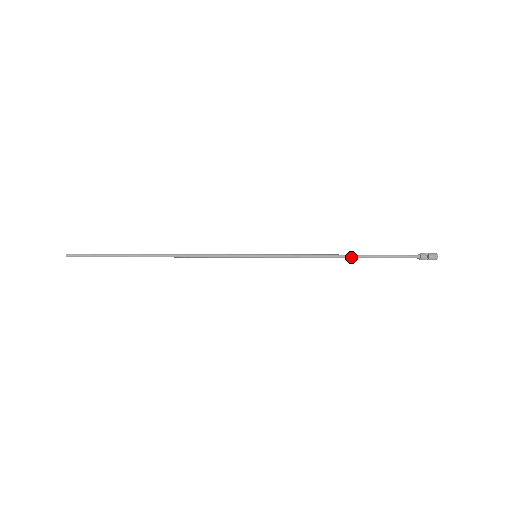
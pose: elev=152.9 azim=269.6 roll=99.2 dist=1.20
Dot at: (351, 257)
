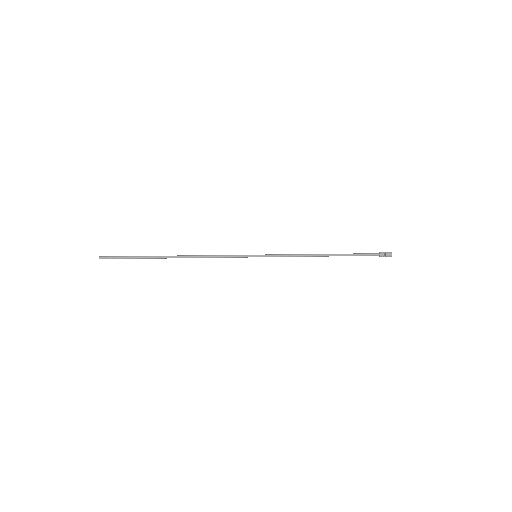
Dot at: occluded
